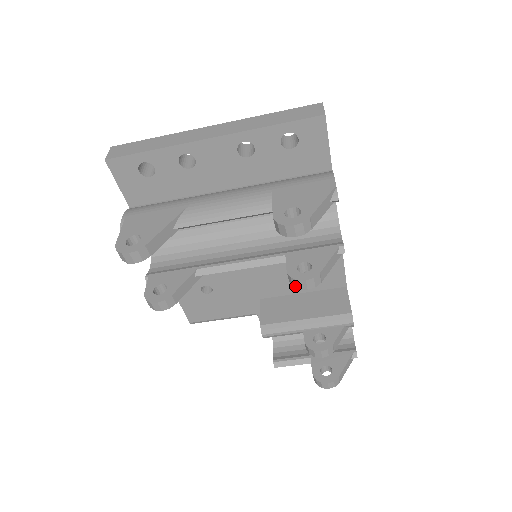
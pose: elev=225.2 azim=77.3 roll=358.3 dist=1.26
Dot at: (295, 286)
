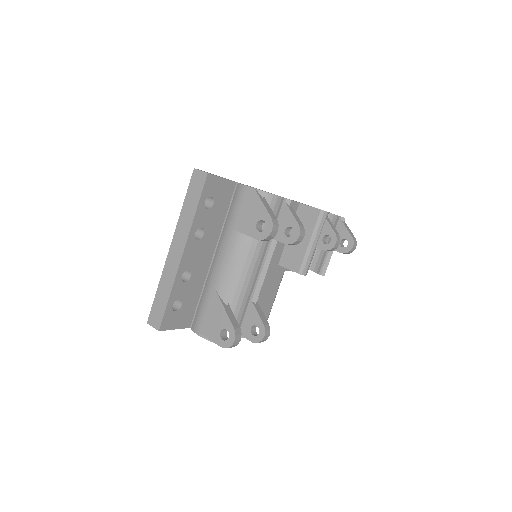
Dot at: occluded
